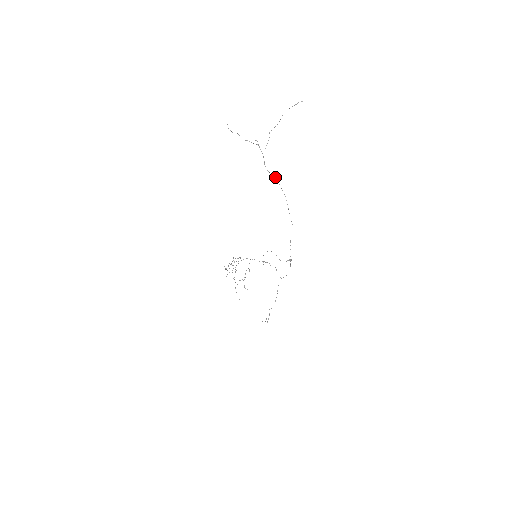
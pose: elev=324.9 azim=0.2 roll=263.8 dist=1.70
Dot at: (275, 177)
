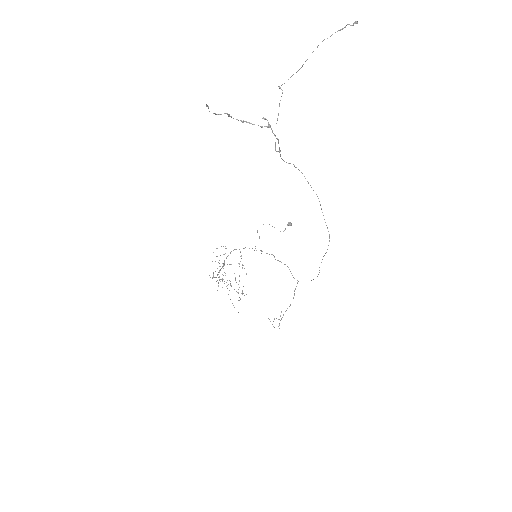
Dot at: (298, 169)
